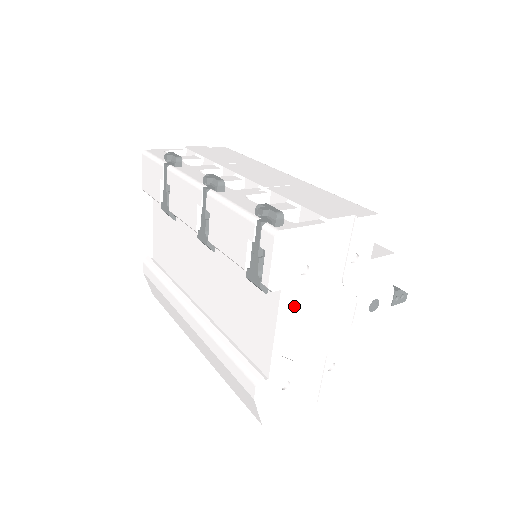
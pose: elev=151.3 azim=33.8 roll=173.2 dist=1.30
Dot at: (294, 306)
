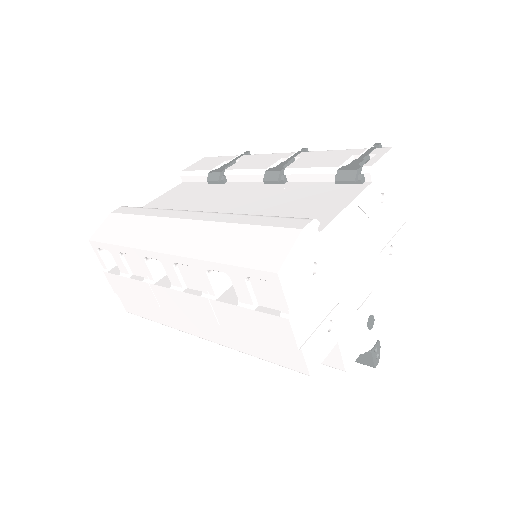
Dot at: (364, 210)
